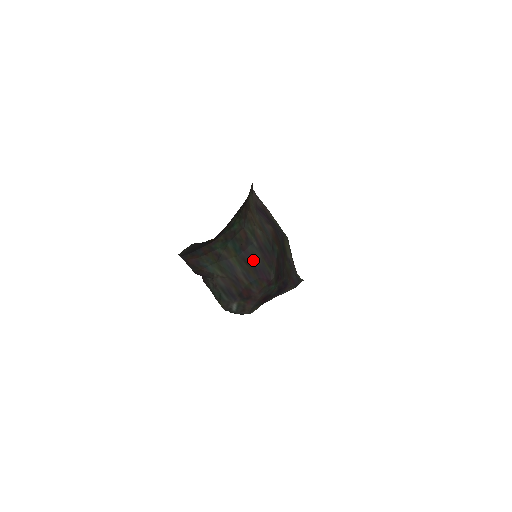
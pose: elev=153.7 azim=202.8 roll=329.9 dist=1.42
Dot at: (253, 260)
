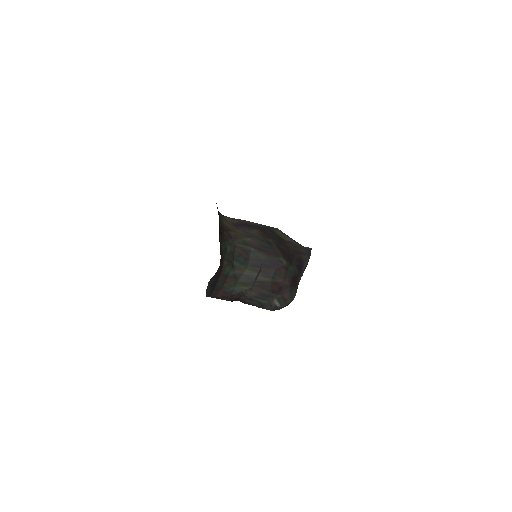
Dot at: (261, 261)
